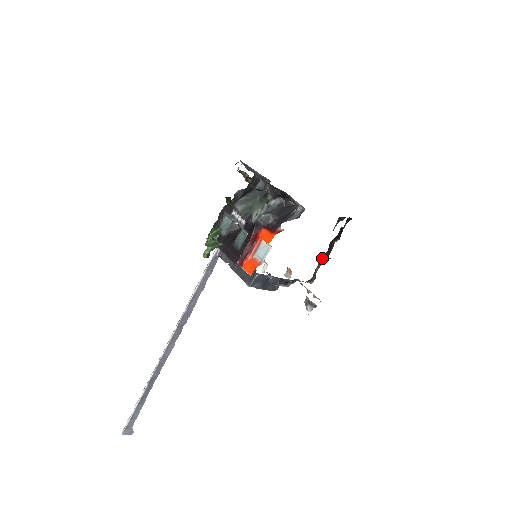
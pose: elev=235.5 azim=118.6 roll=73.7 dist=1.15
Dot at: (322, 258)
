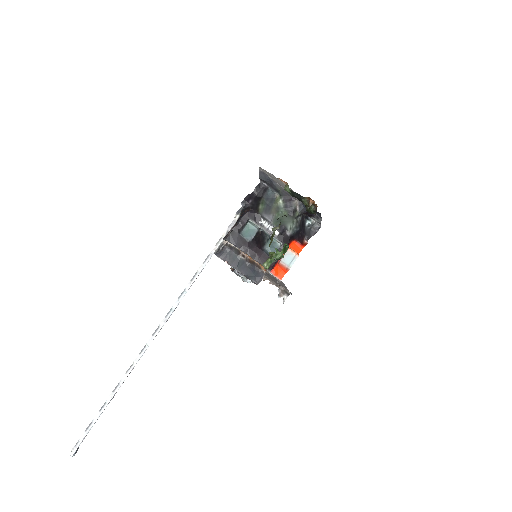
Dot at: occluded
